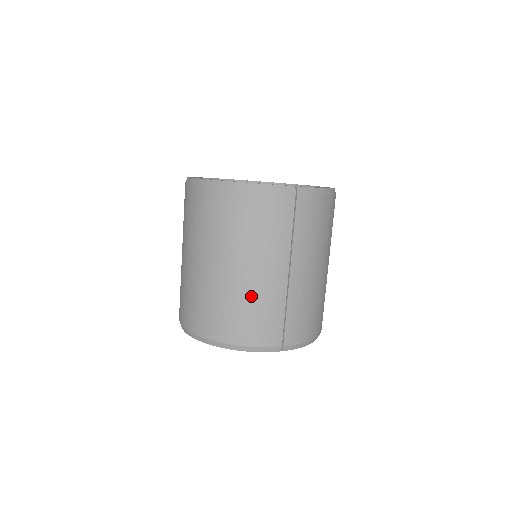
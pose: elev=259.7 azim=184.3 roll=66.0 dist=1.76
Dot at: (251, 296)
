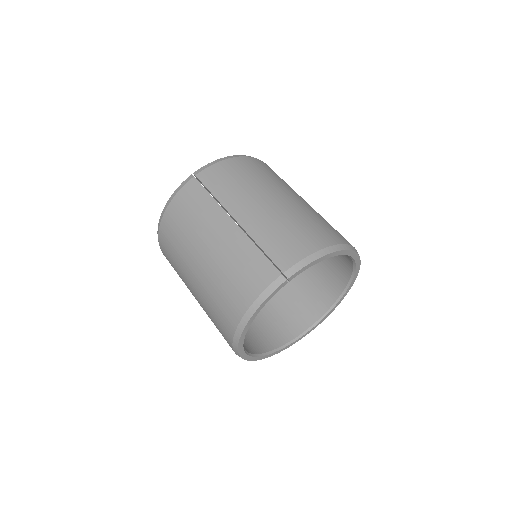
Dot at: (223, 264)
